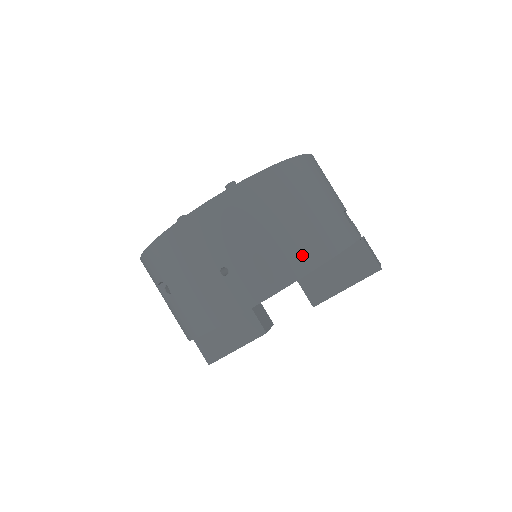
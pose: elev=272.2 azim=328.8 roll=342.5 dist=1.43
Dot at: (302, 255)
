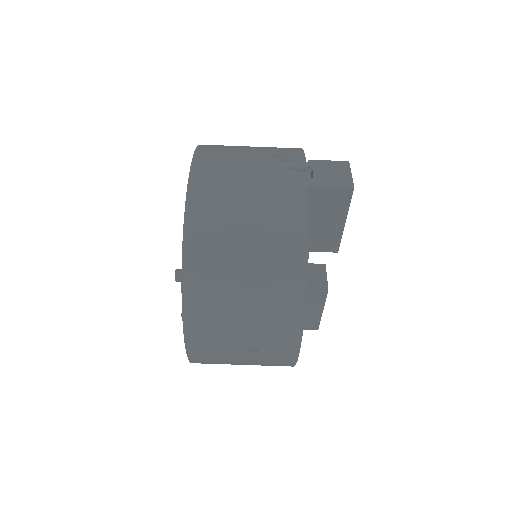
Dot at: (286, 290)
